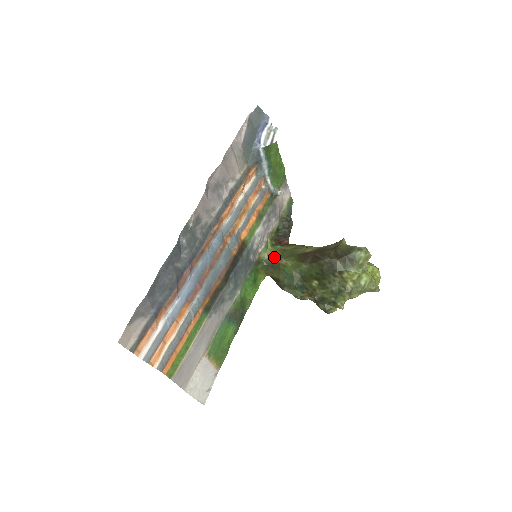
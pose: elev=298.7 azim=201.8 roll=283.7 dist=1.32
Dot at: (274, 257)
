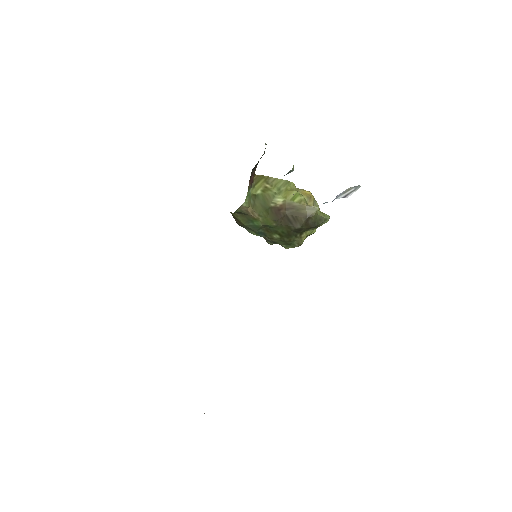
Dot at: (247, 210)
